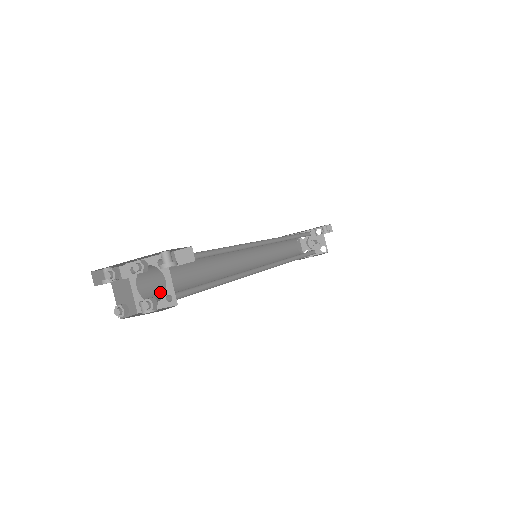
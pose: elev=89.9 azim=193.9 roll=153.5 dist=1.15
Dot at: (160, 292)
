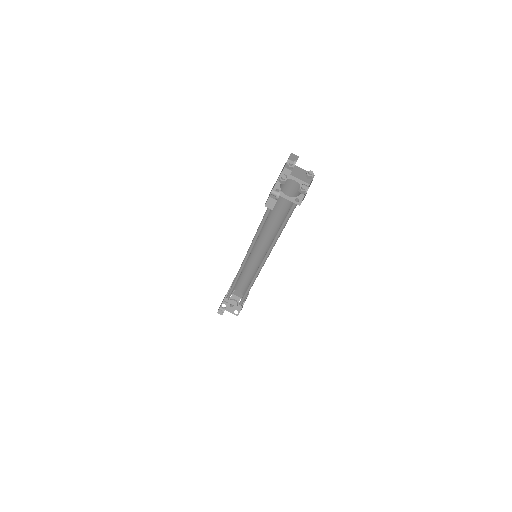
Dot at: occluded
